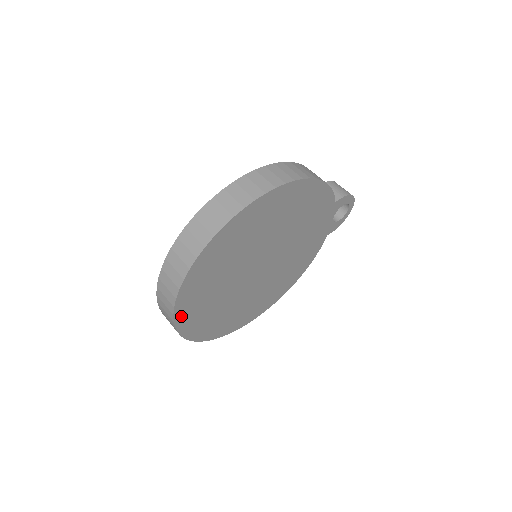
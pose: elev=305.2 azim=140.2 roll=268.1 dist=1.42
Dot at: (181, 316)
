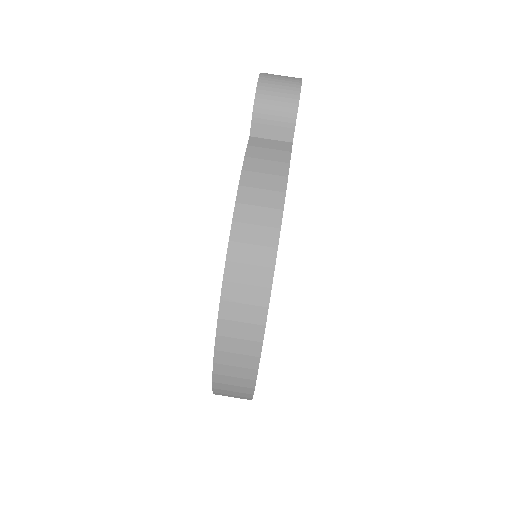
Dot at: occluded
